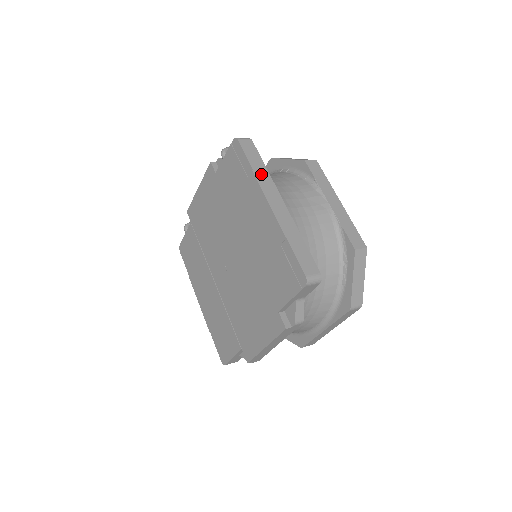
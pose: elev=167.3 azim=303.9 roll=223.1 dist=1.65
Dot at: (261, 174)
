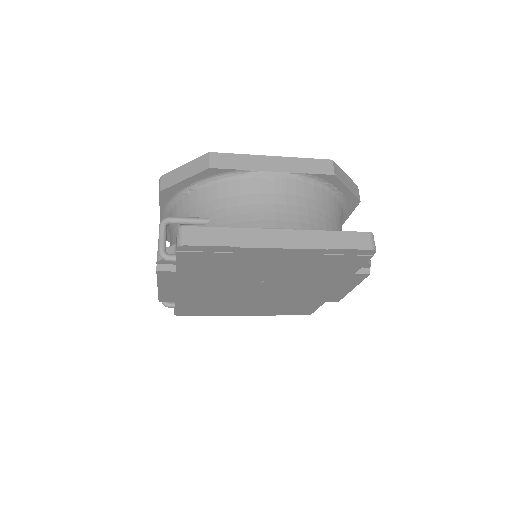
Dot at: (240, 239)
